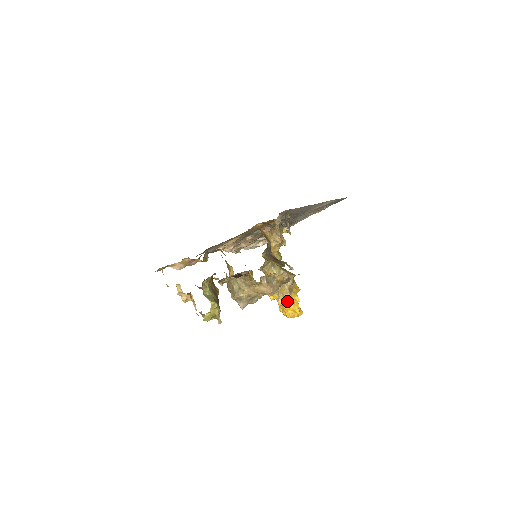
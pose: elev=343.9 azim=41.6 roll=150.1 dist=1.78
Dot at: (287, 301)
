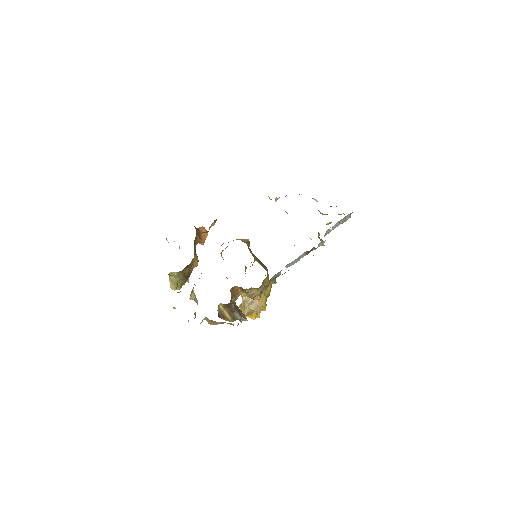
Dot at: occluded
